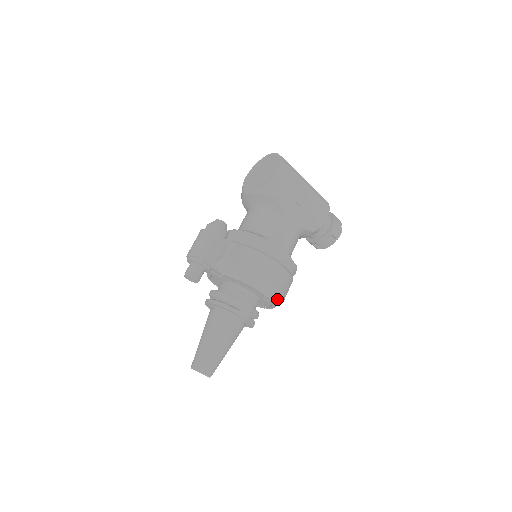
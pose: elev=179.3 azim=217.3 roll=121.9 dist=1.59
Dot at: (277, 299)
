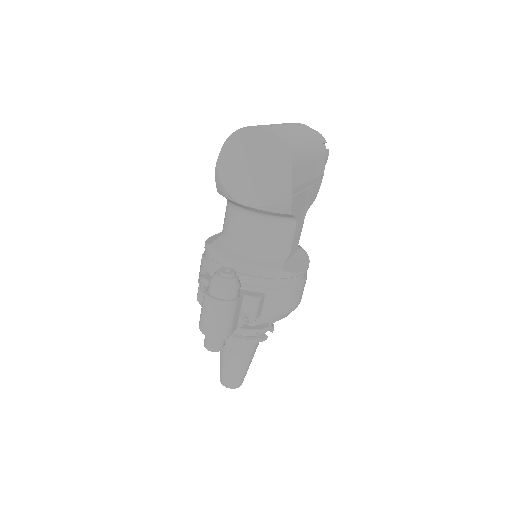
Dot at: occluded
